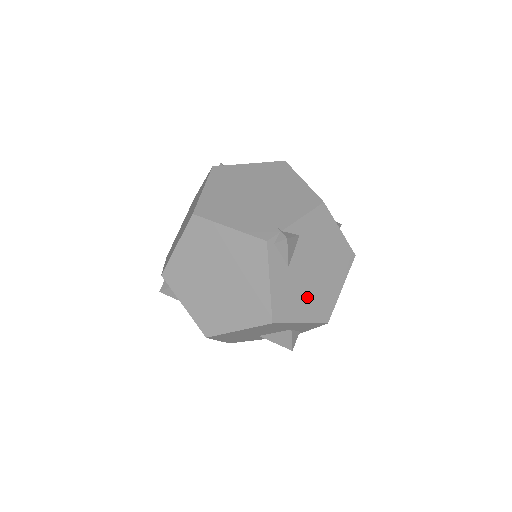
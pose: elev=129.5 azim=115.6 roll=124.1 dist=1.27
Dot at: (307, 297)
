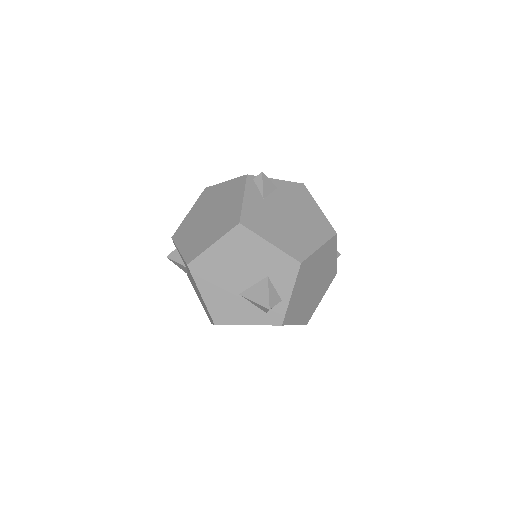
Dot at: (279, 229)
